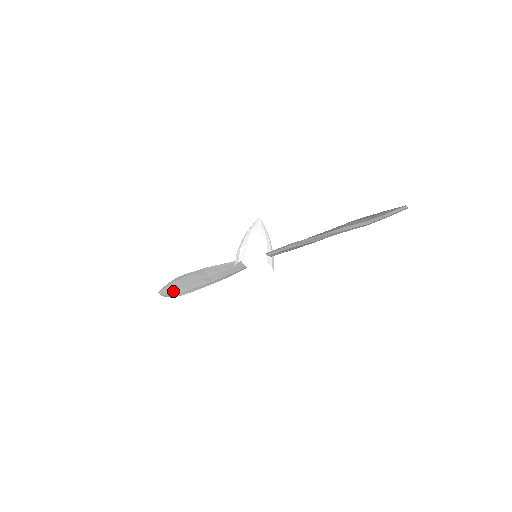
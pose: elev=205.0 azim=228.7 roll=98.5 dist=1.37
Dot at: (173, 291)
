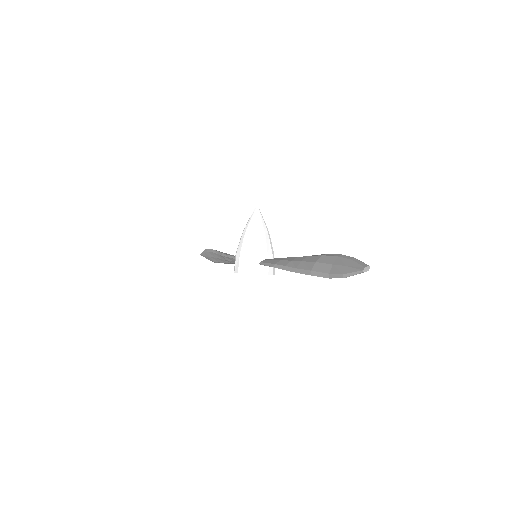
Dot at: (209, 258)
